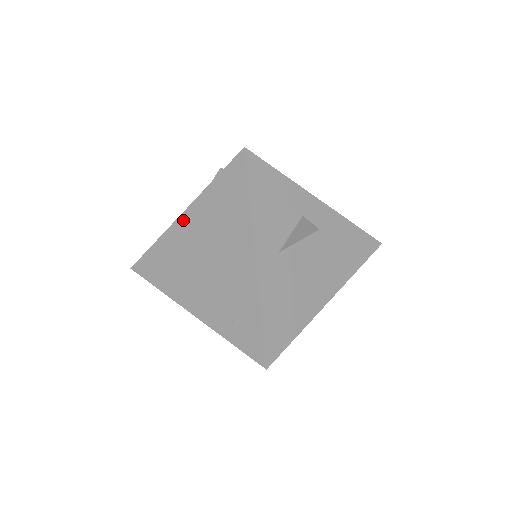
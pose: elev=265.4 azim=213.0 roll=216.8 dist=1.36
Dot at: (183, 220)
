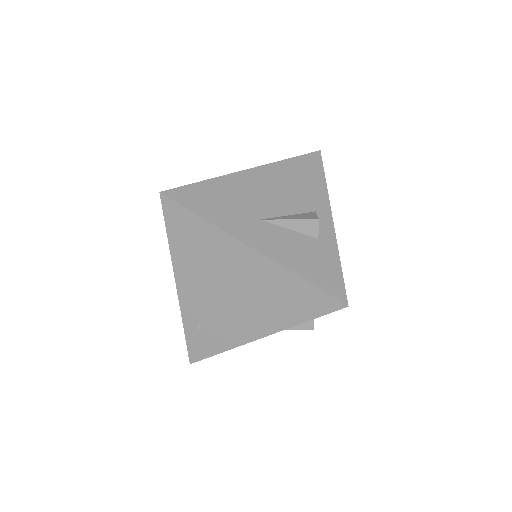
Dot at: (249, 253)
